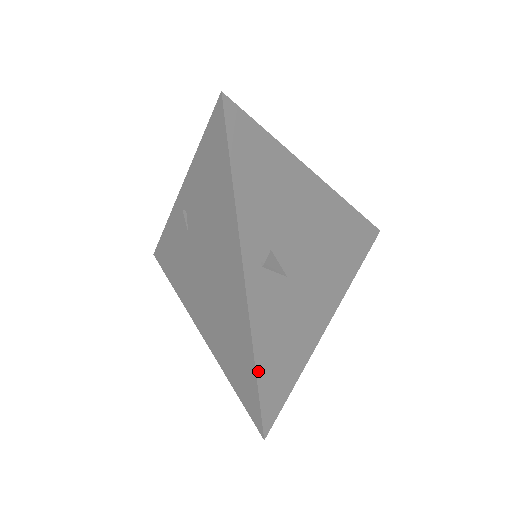
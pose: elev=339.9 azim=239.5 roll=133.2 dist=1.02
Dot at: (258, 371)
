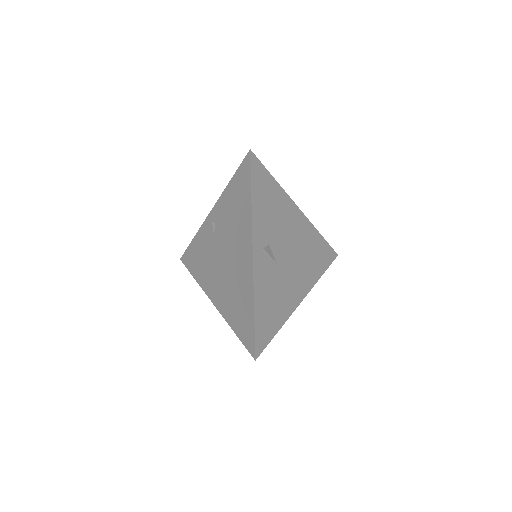
Dot at: (255, 315)
